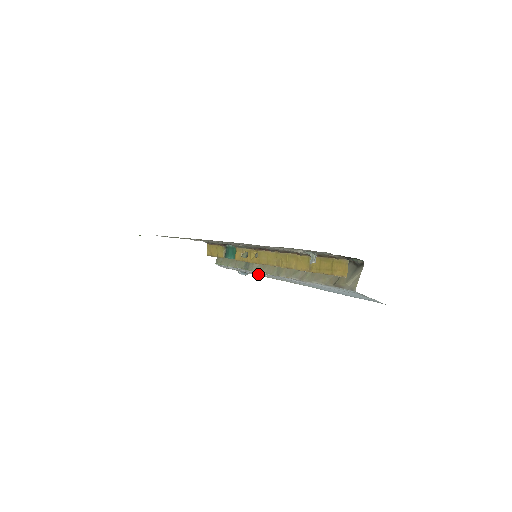
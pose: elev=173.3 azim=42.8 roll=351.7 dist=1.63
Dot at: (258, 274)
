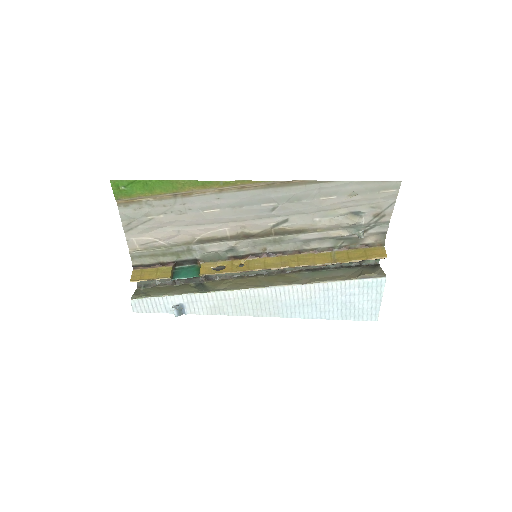
Dot at: (212, 305)
